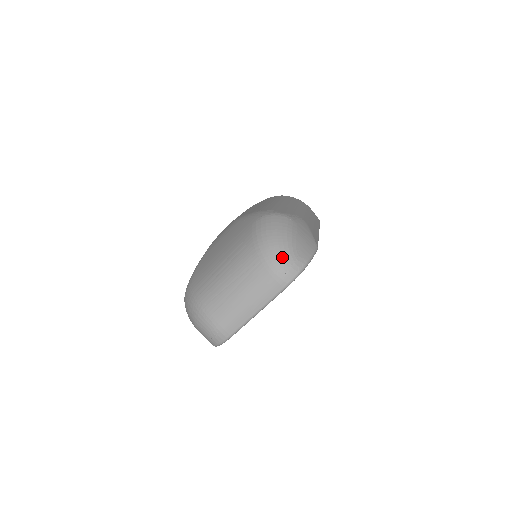
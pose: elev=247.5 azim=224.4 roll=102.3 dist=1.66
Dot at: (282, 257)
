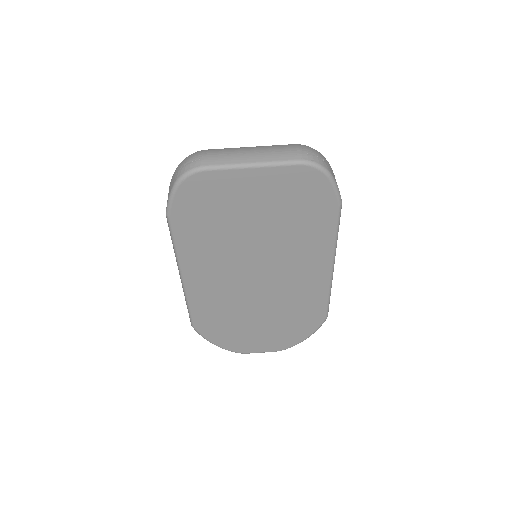
Dot at: (315, 150)
